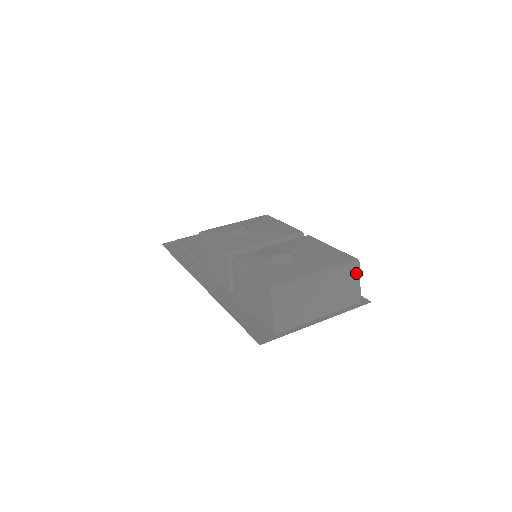
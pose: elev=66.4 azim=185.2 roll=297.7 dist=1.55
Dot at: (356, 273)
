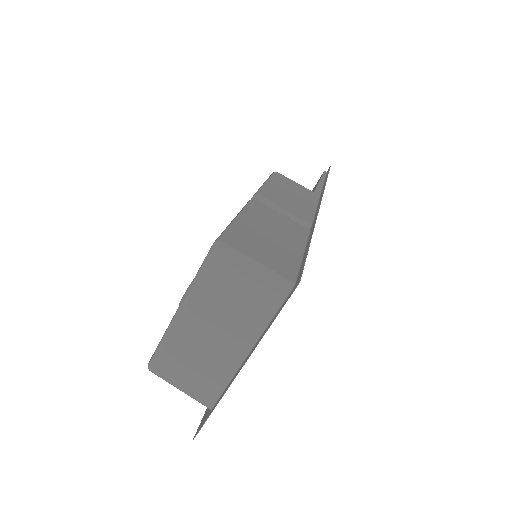
Dot at: (232, 262)
